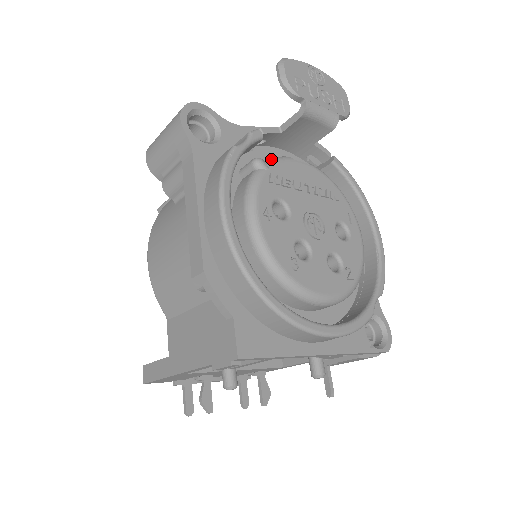
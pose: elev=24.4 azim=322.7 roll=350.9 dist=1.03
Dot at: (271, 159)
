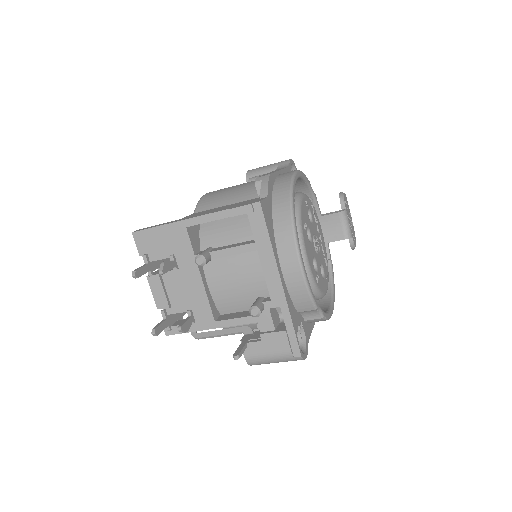
Dot at: occluded
